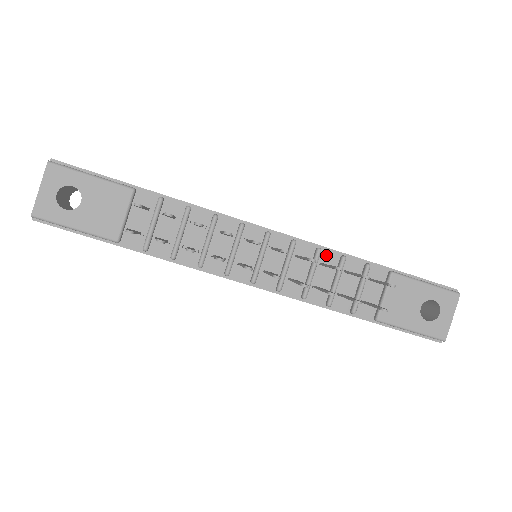
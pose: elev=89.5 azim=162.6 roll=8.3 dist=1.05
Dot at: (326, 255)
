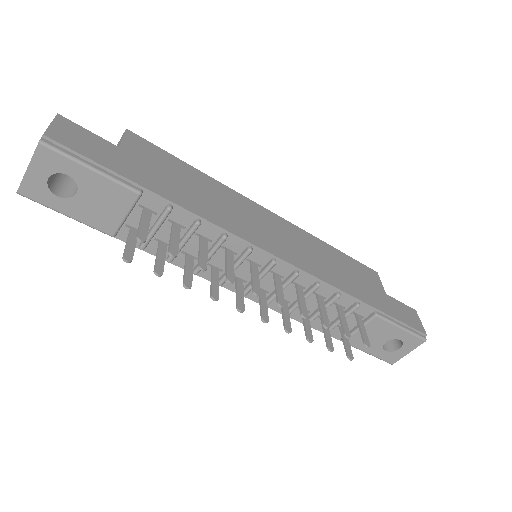
Dot at: (323, 288)
